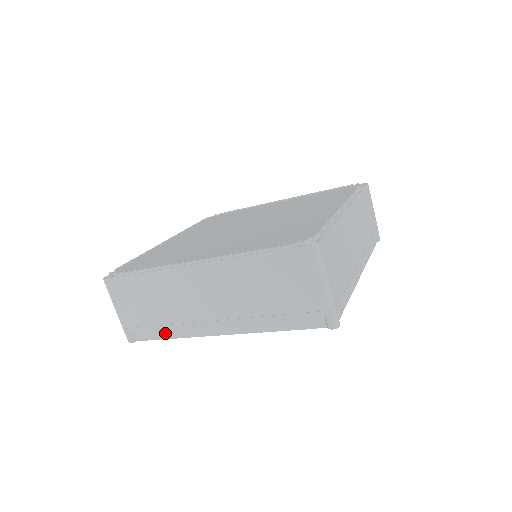
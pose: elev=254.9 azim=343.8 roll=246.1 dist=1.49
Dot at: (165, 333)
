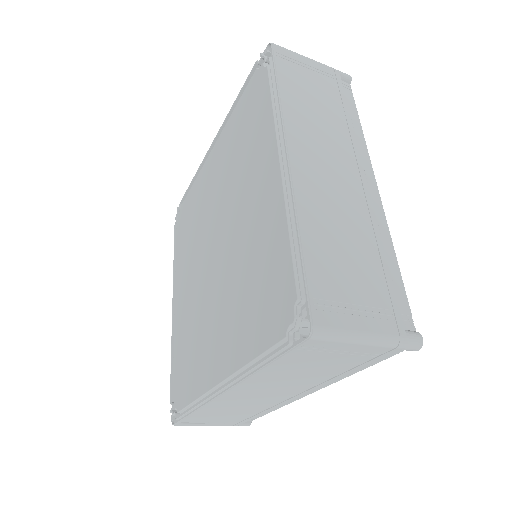
Dot at: occluded
